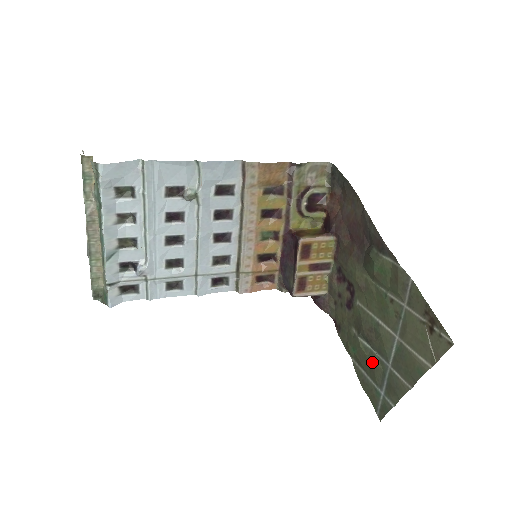
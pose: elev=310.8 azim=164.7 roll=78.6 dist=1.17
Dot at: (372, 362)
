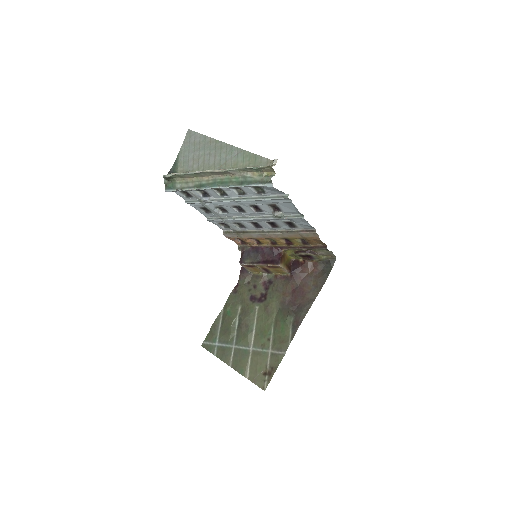
Dot at: (230, 332)
